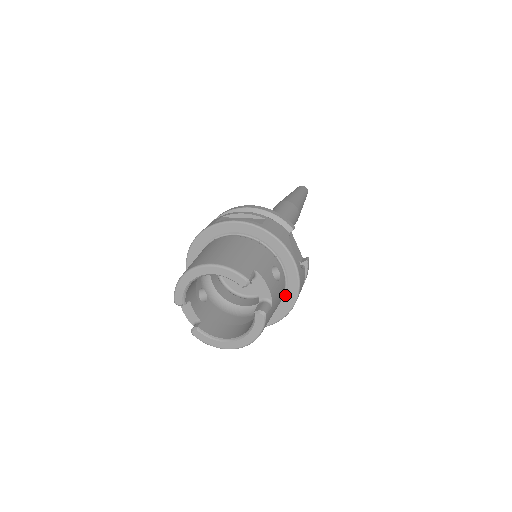
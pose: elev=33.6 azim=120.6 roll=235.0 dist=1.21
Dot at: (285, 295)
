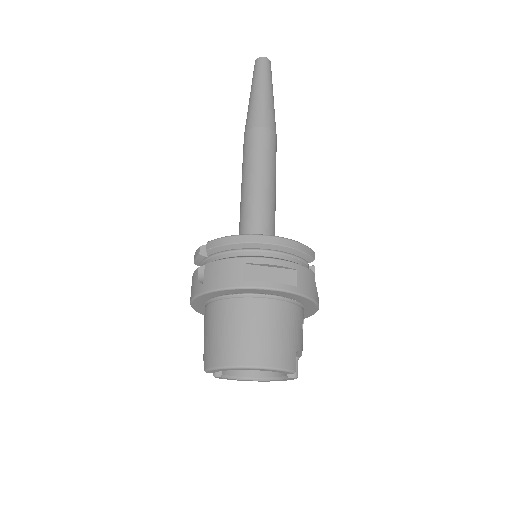
Dot at: occluded
